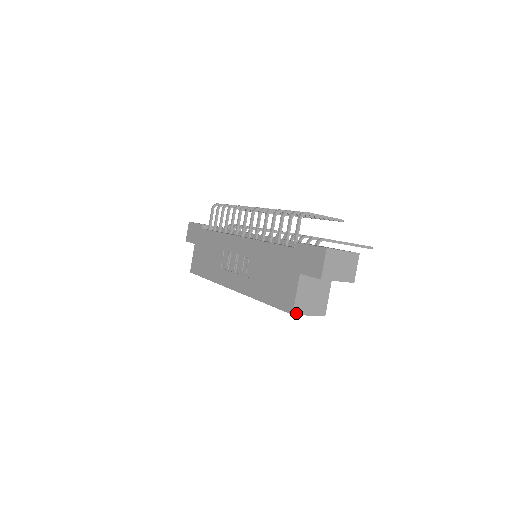
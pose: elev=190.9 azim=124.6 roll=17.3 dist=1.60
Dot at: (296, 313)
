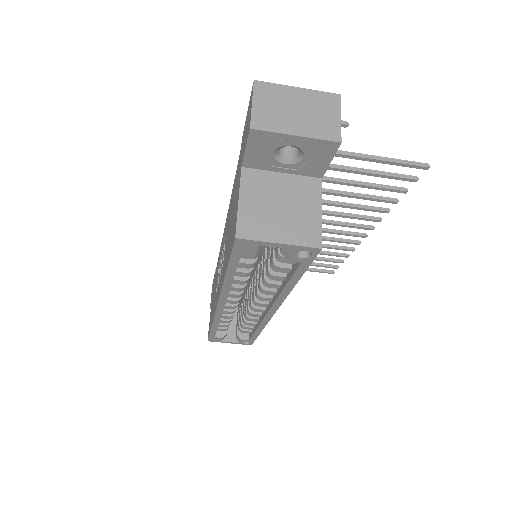
Dot at: (244, 236)
